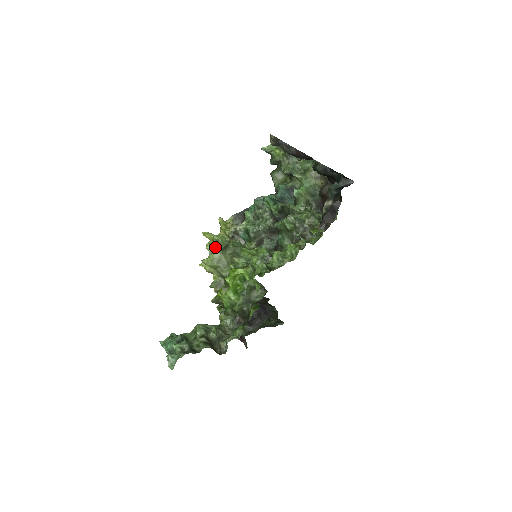
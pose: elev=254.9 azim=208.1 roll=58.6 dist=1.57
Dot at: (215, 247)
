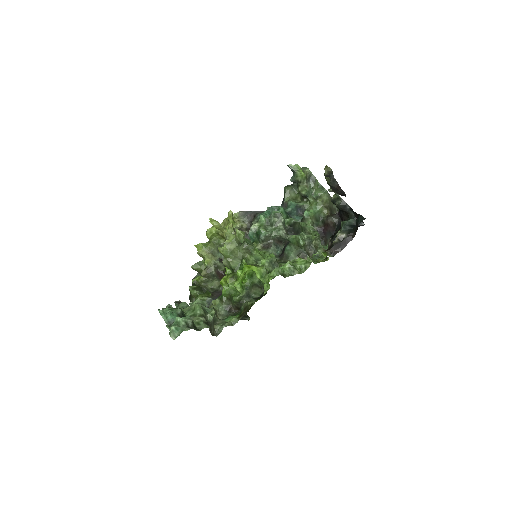
Dot at: (233, 239)
